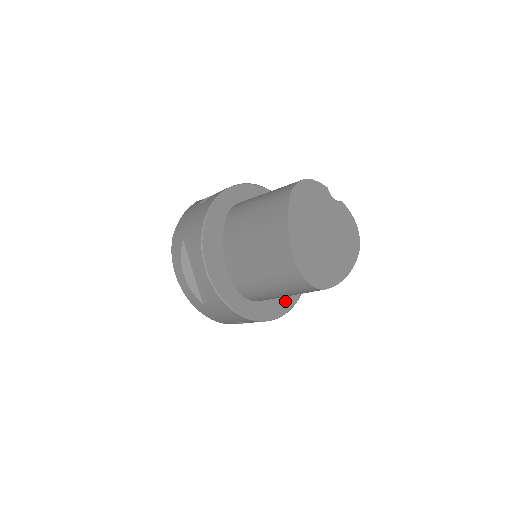
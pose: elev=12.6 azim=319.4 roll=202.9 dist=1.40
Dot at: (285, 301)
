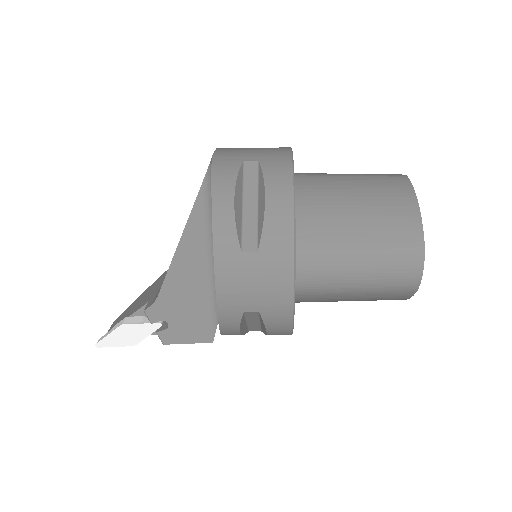
Dot at: occluded
